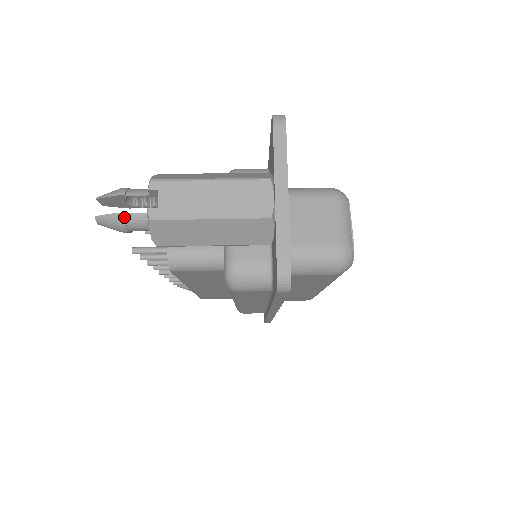
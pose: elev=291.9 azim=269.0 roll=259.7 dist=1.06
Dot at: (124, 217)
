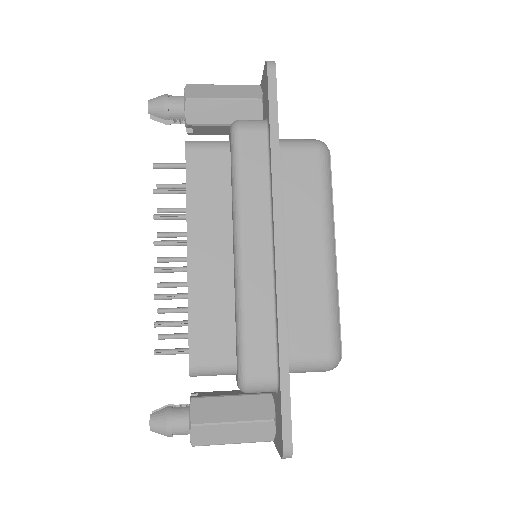
Dot at: (168, 95)
